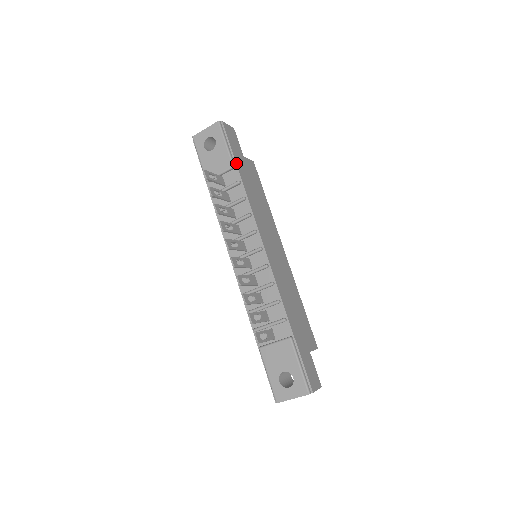
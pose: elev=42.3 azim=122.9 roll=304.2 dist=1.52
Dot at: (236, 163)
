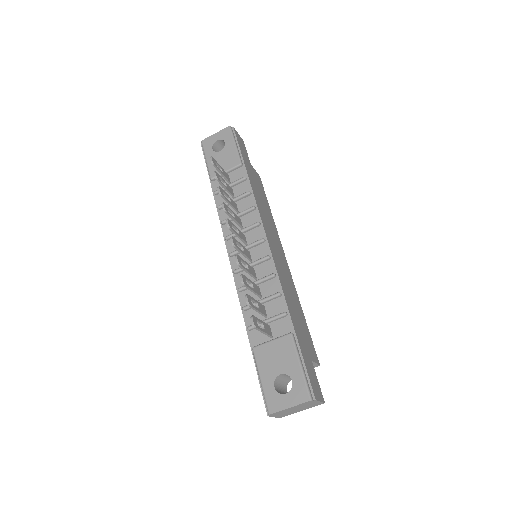
Dot at: (244, 162)
